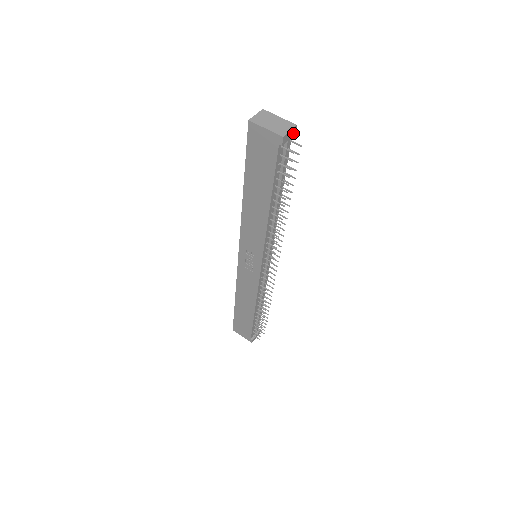
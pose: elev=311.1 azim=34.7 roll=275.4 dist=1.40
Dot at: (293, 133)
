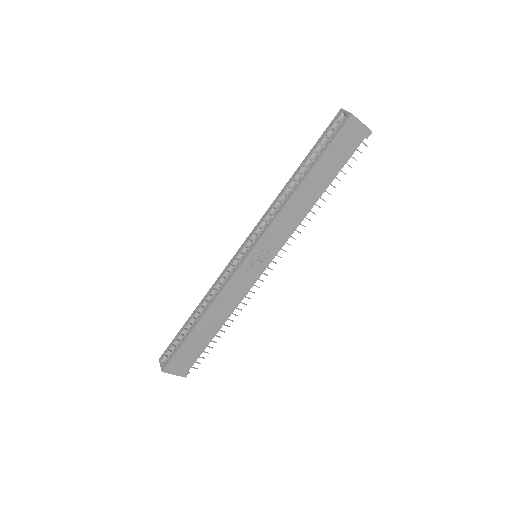
Dot at: occluded
